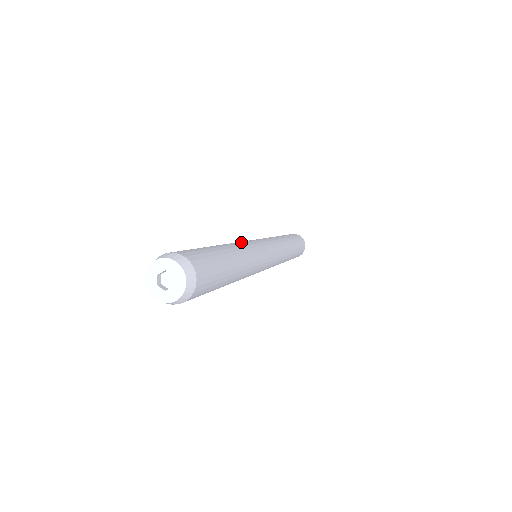
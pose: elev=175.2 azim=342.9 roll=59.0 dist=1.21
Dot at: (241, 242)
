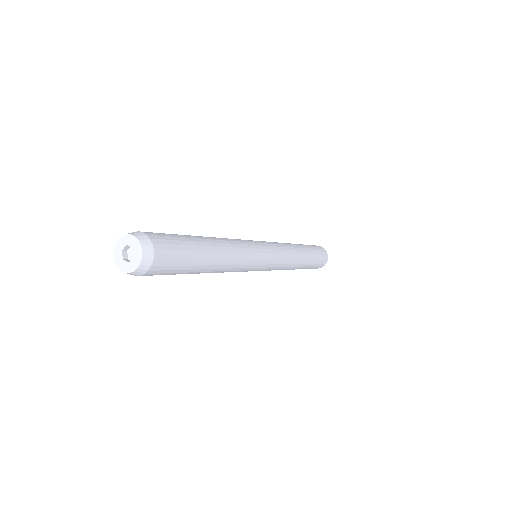
Dot at: occluded
